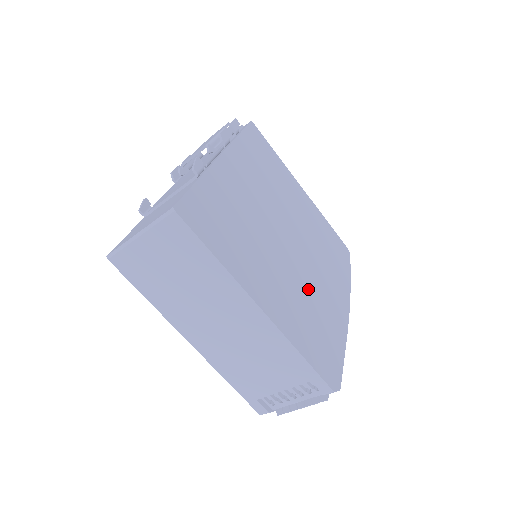
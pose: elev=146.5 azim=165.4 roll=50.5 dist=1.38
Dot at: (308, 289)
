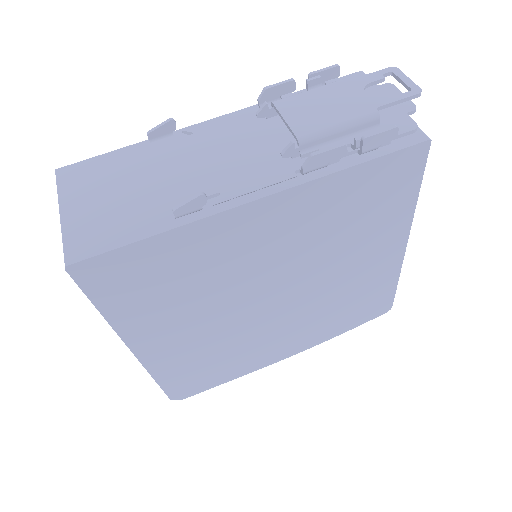
Dot at: (242, 339)
